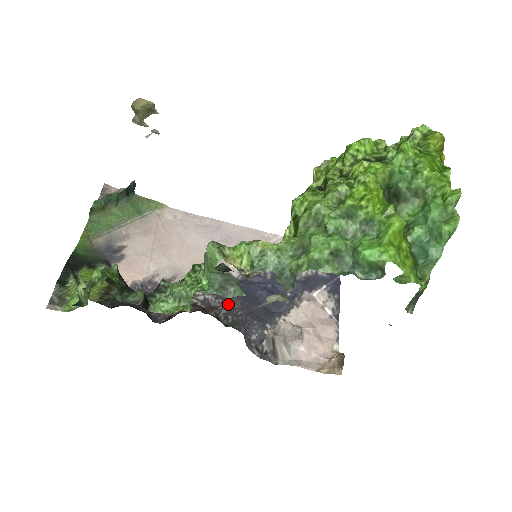
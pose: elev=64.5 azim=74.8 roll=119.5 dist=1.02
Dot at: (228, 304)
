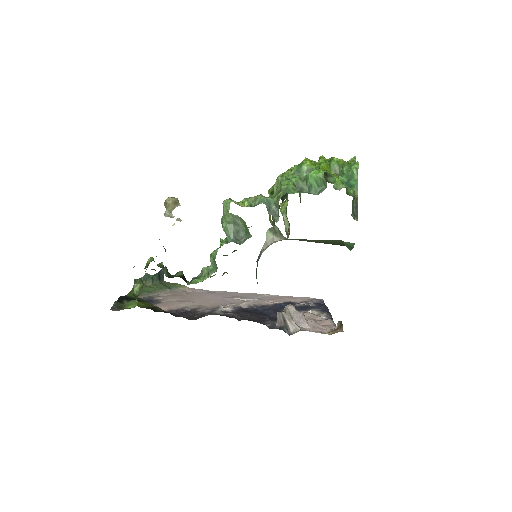
Dot at: (244, 315)
